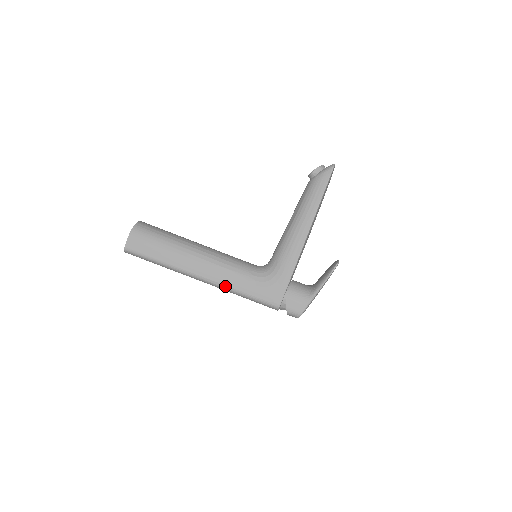
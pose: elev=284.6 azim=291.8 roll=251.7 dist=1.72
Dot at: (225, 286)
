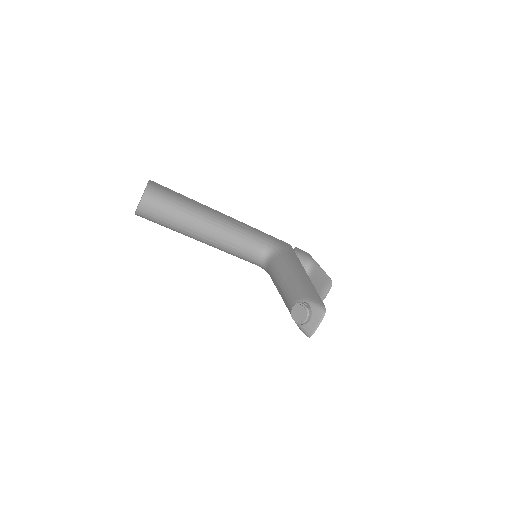
Dot at: occluded
